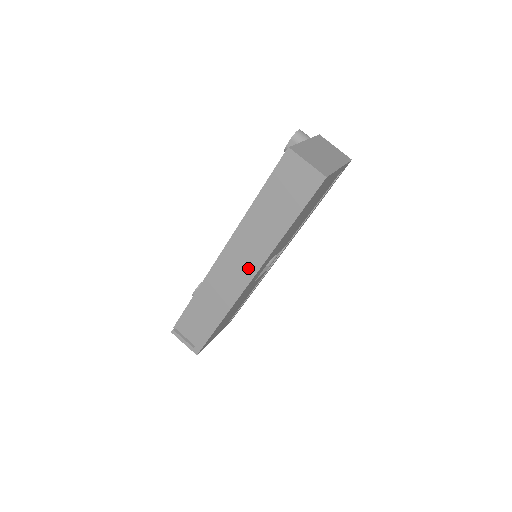
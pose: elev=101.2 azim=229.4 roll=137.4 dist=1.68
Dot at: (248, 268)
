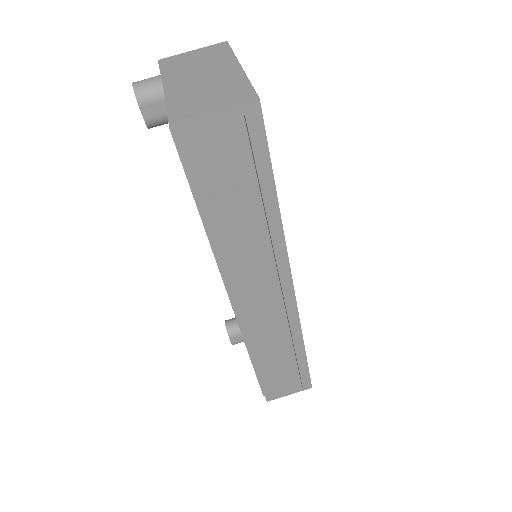
Dot at: (276, 283)
